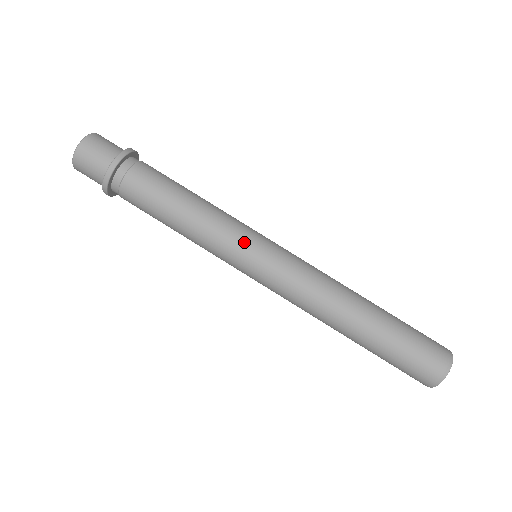
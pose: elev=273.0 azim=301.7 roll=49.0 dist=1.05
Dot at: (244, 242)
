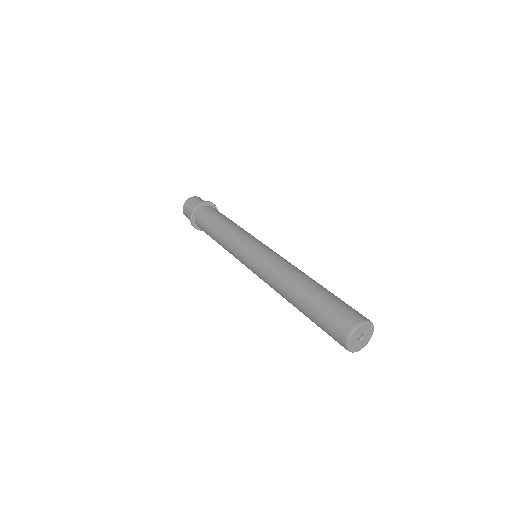
Dot at: (246, 240)
